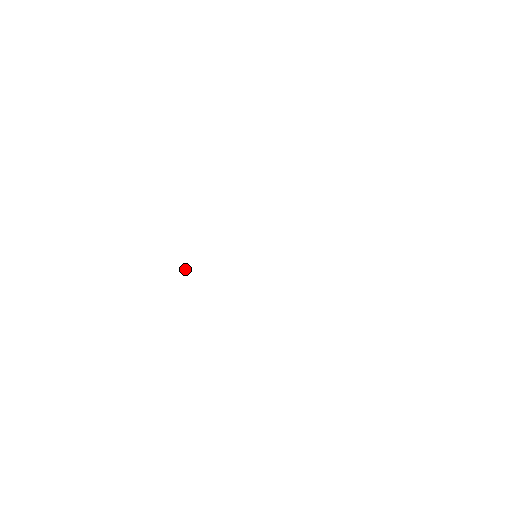
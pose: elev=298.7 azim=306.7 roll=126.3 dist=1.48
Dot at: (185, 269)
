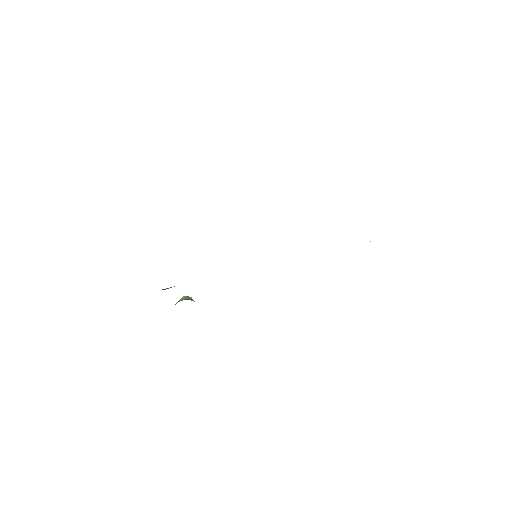
Dot at: occluded
